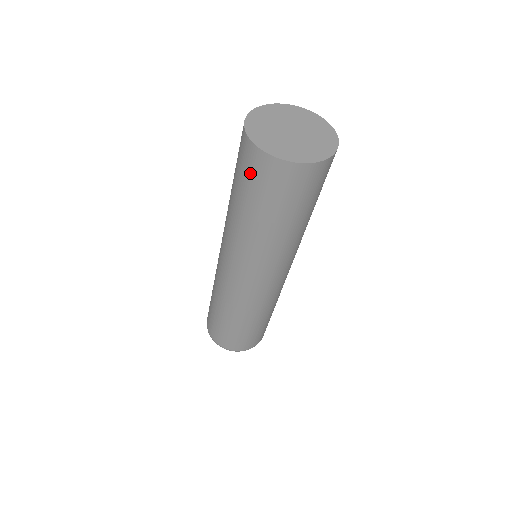
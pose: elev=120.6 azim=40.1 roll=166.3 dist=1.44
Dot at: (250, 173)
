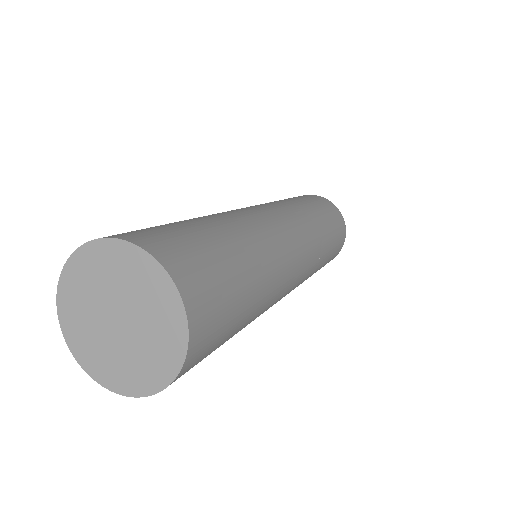
Dot at: occluded
